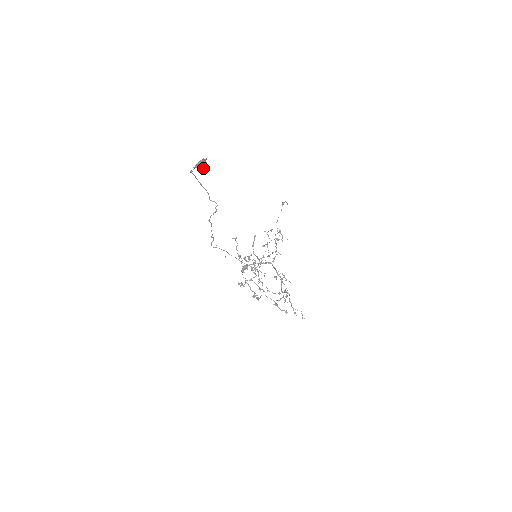
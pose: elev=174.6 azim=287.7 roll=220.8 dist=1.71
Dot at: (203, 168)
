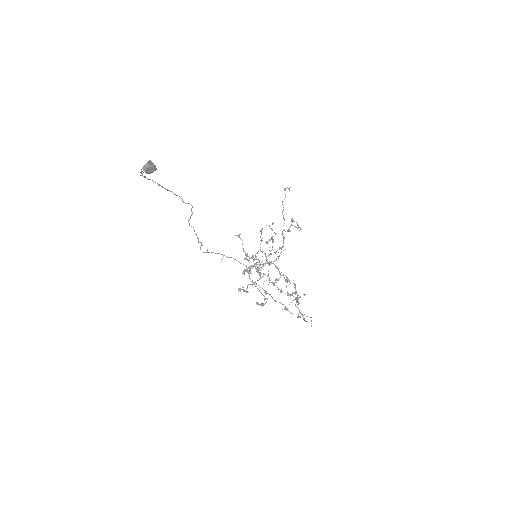
Dot at: (151, 172)
